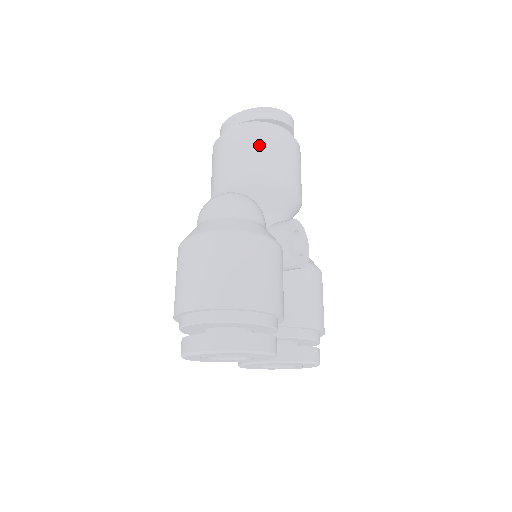
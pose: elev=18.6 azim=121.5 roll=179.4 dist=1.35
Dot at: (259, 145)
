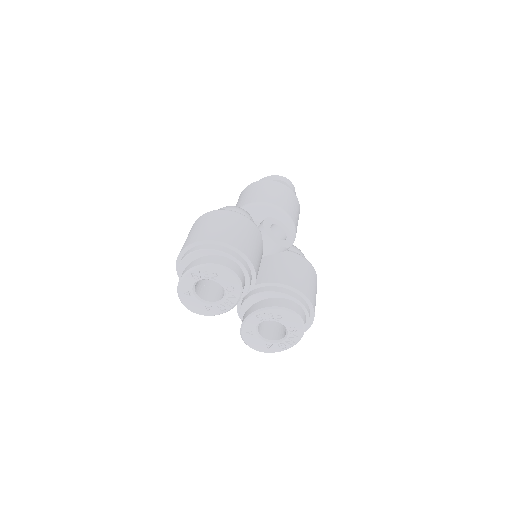
Dot at: (256, 188)
